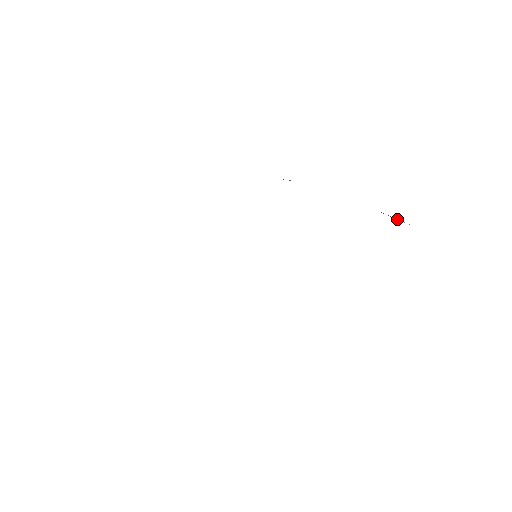
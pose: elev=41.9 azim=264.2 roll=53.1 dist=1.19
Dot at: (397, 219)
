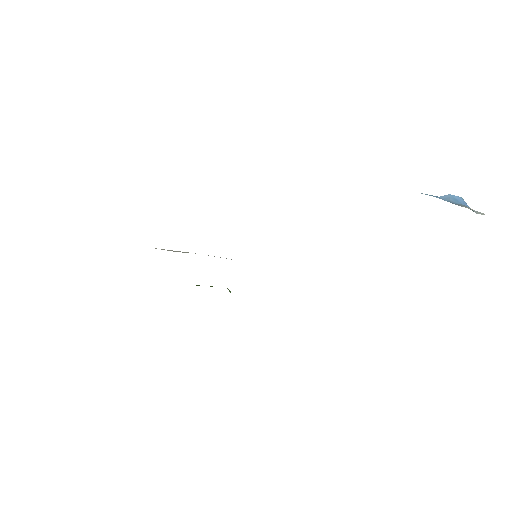
Dot at: occluded
